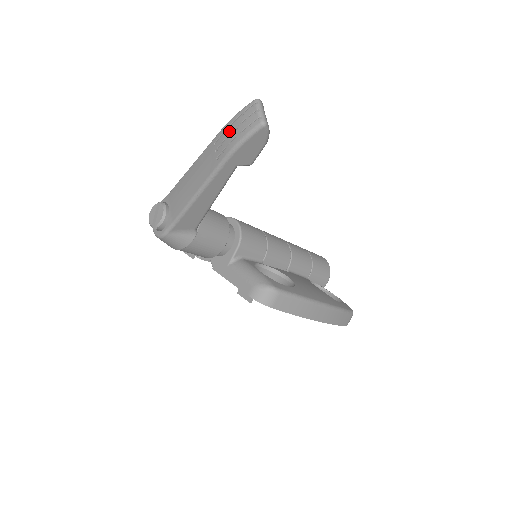
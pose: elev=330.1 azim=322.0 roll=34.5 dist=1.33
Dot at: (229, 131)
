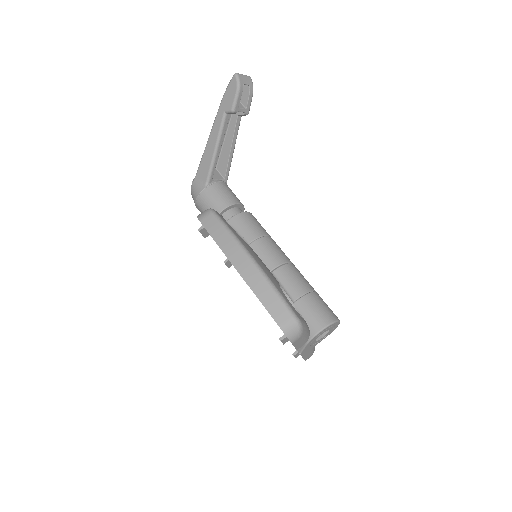
Dot at: occluded
